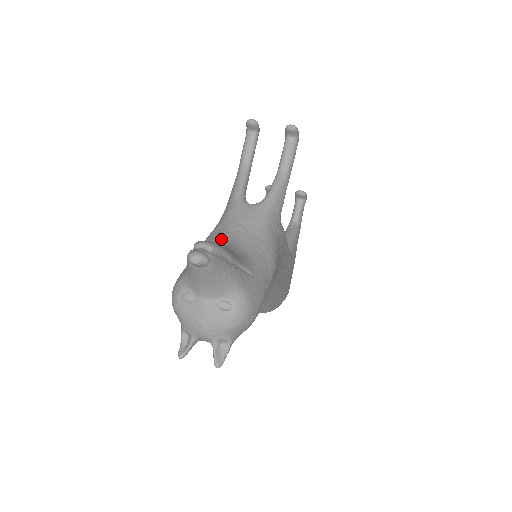
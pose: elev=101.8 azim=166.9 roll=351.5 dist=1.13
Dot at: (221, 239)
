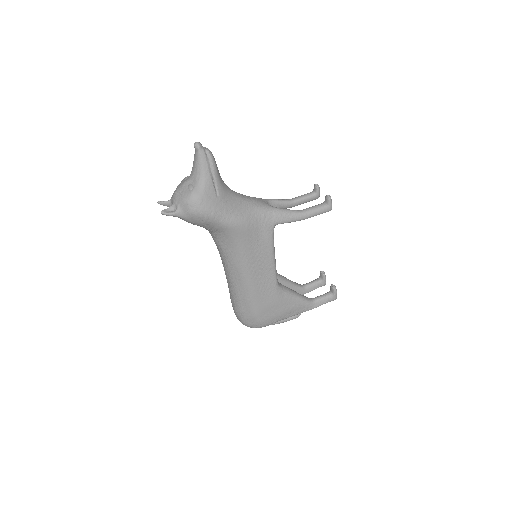
Dot at: occluded
